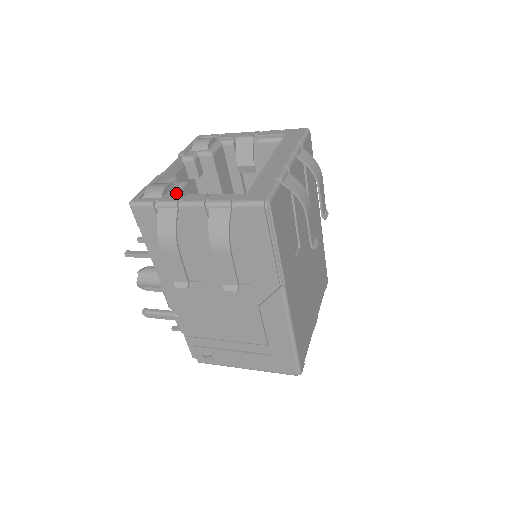
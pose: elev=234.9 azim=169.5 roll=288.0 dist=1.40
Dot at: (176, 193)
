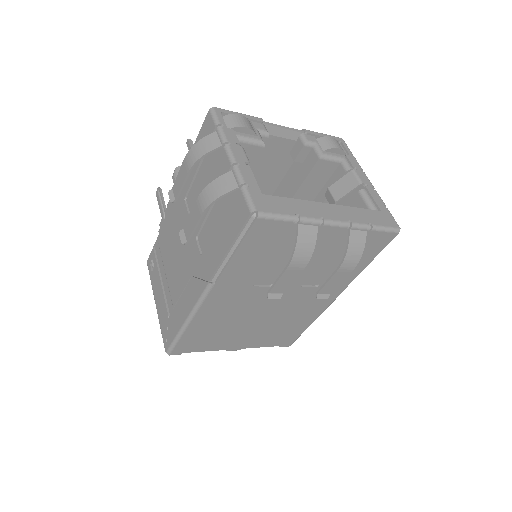
Dot at: (244, 140)
